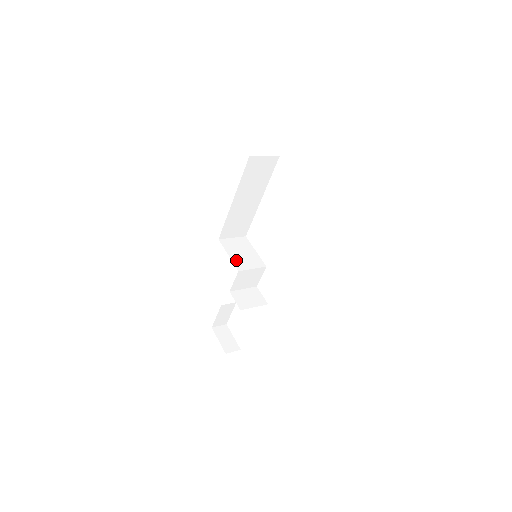
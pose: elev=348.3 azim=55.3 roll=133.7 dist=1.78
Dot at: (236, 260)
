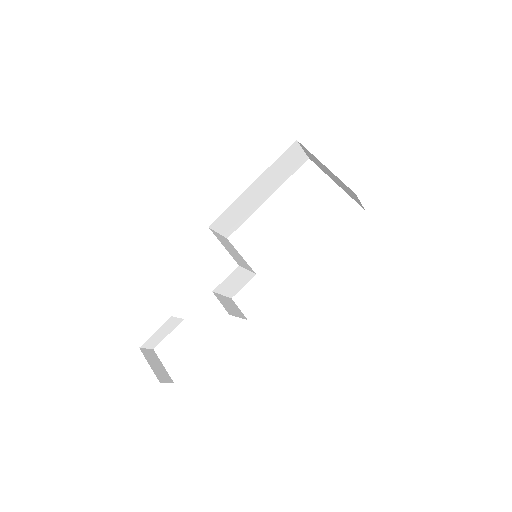
Dot at: (232, 254)
